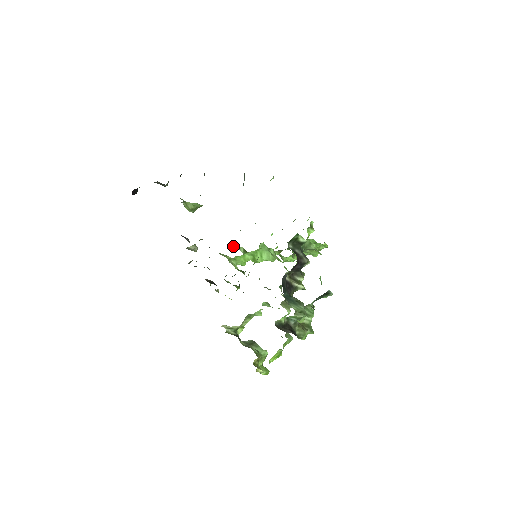
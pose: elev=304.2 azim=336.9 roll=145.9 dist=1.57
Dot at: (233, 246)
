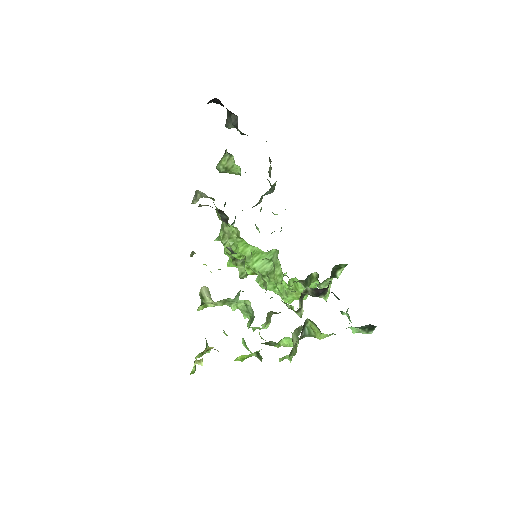
Dot at: occluded
